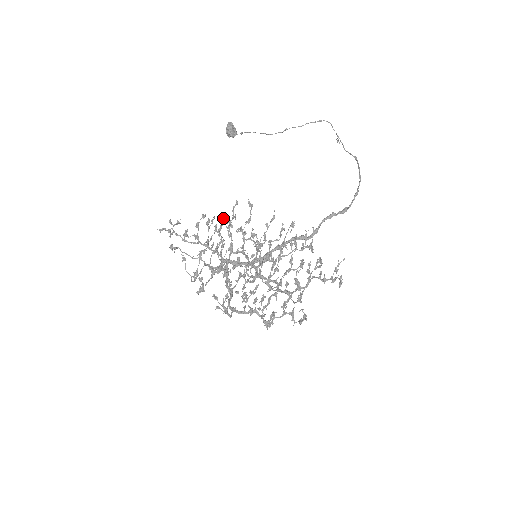
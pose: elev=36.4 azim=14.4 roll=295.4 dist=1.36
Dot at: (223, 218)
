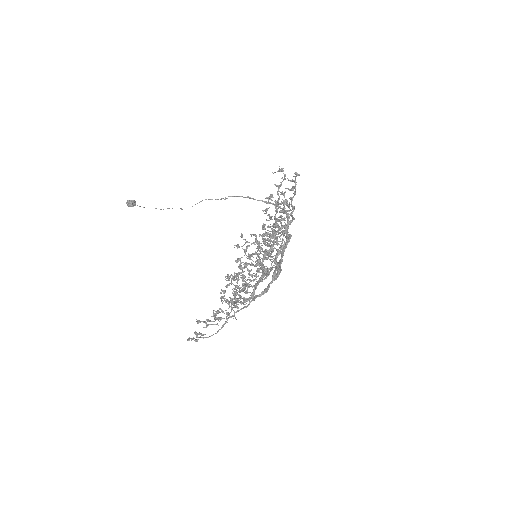
Dot at: occluded
